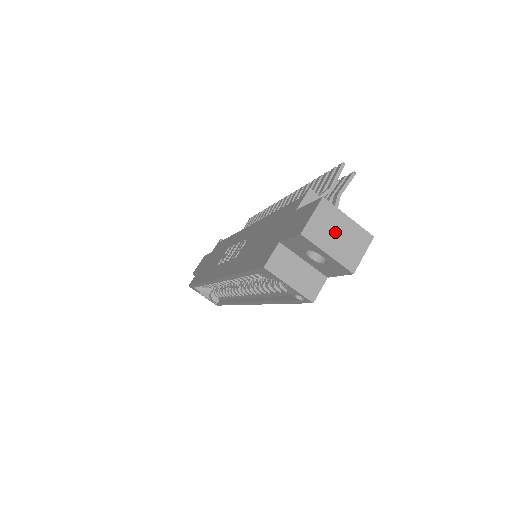
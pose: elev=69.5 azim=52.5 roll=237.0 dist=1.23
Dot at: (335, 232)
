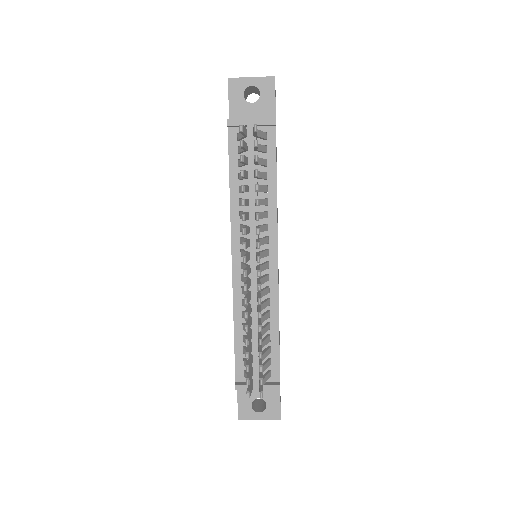
Dot at: occluded
